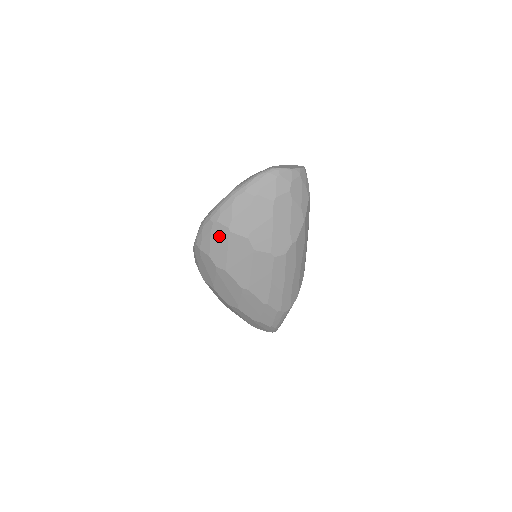
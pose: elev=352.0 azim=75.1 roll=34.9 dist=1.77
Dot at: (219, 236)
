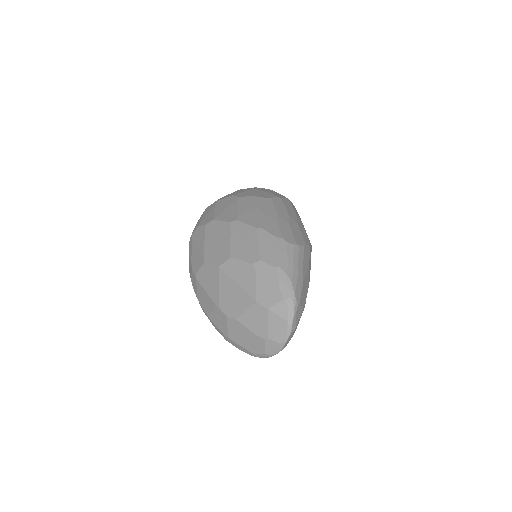
Dot at: (209, 210)
